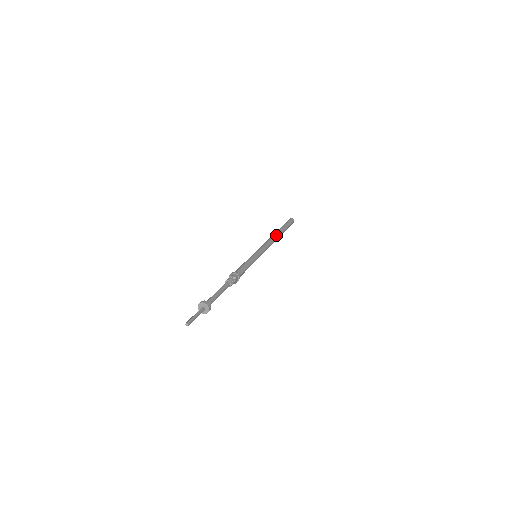
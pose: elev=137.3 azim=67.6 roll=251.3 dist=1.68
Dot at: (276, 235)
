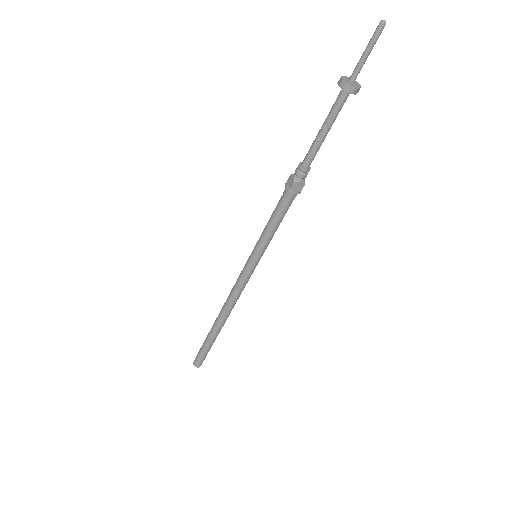
Dot at: occluded
